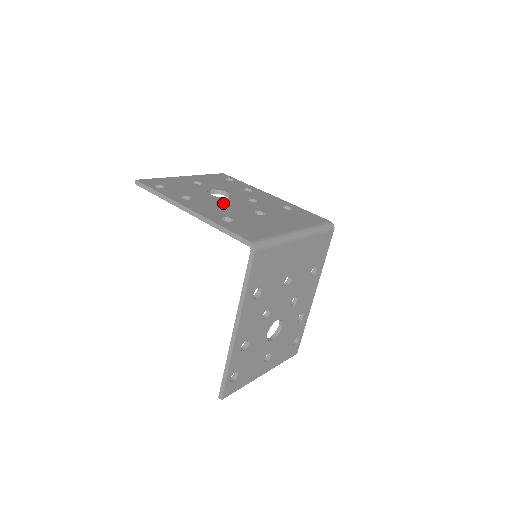
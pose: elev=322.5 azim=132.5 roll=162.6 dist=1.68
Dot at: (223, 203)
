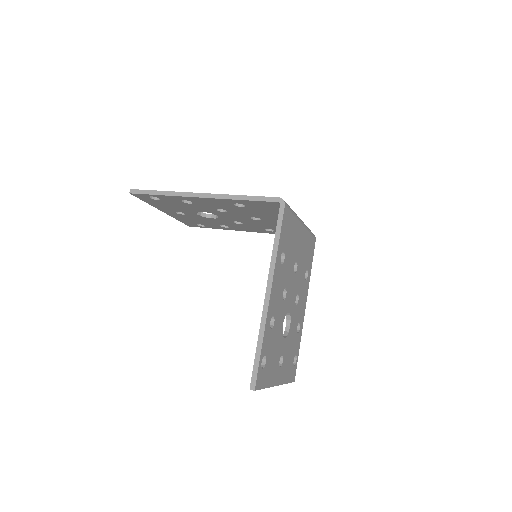
Dot at: occluded
